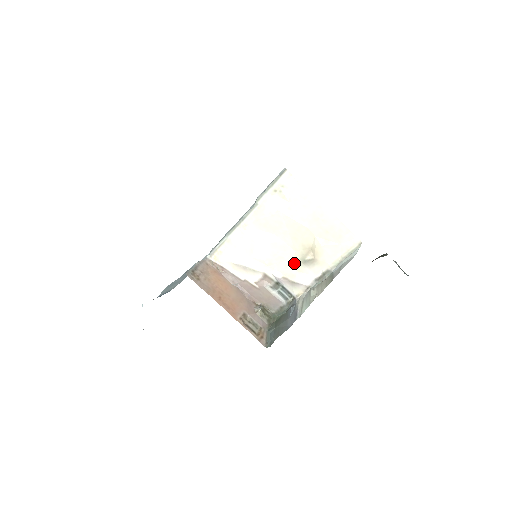
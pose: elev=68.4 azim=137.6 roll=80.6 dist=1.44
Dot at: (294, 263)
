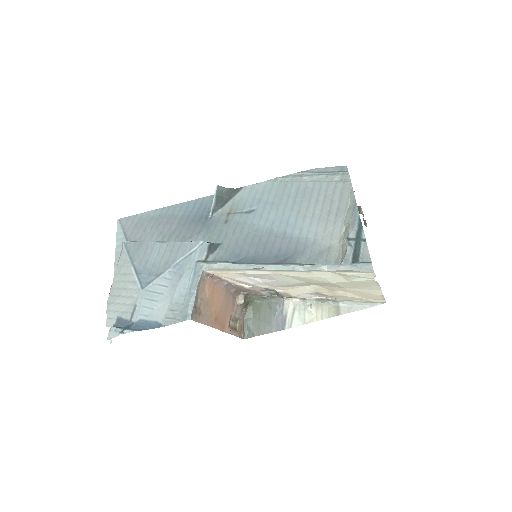
Dot at: (304, 288)
